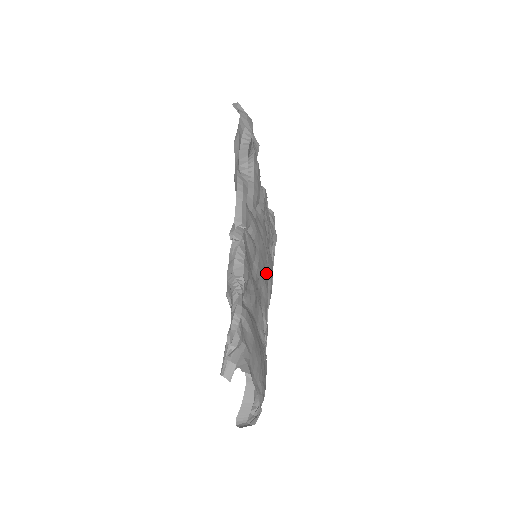
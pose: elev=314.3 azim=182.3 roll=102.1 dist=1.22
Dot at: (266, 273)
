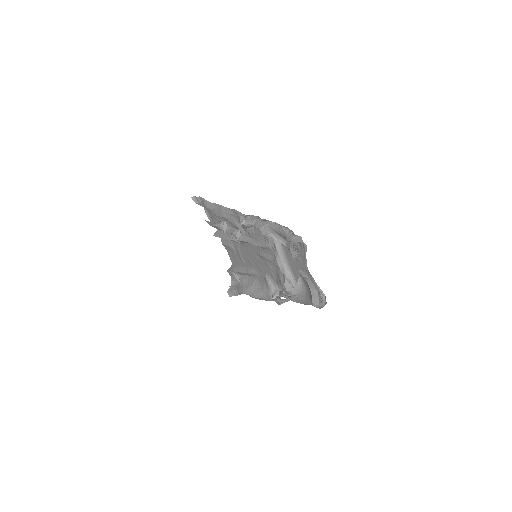
Dot at: occluded
